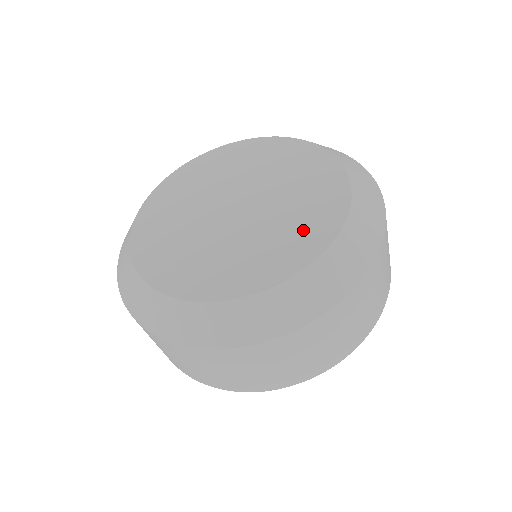
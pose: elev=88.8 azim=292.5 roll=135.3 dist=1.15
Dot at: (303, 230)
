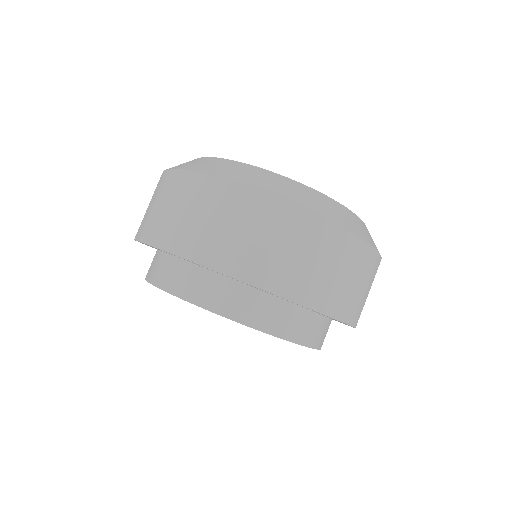
Dot at: occluded
